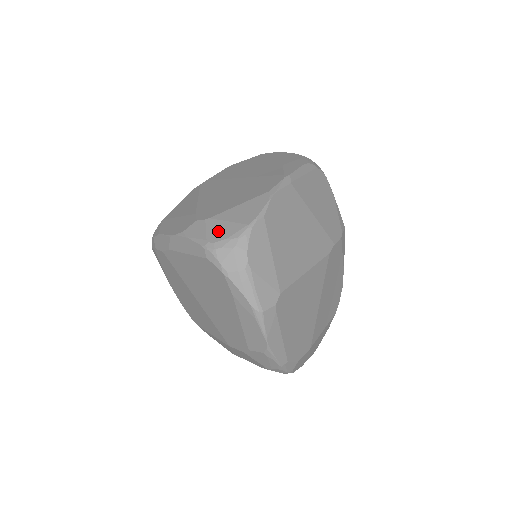
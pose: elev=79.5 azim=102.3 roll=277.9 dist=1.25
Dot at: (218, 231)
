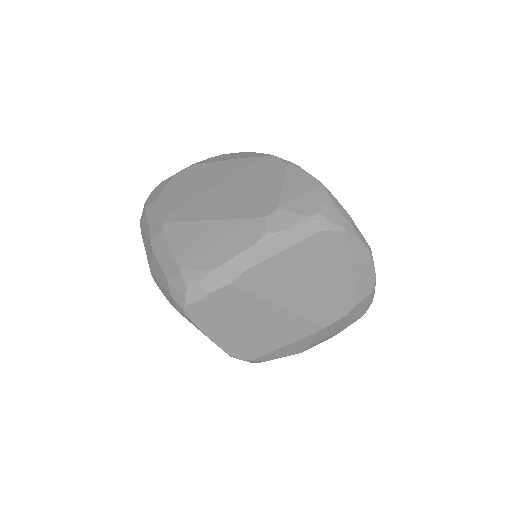
Dot at: (306, 205)
